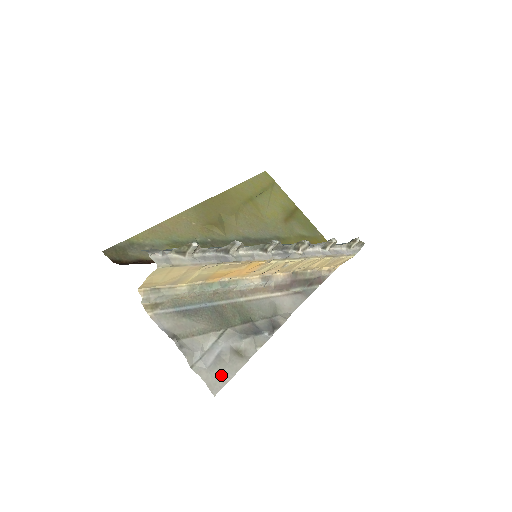
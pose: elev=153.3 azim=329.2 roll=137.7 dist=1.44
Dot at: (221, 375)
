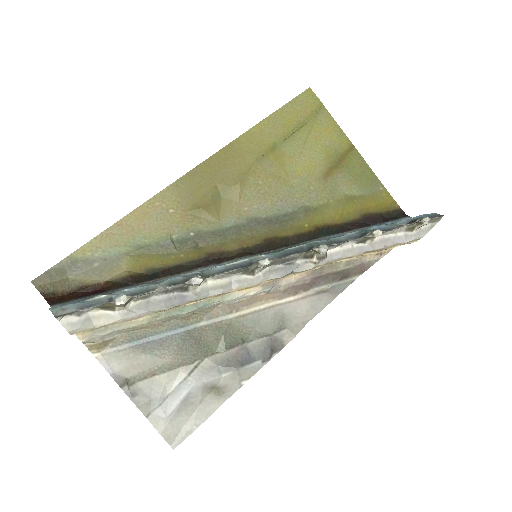
Dot at: (186, 422)
